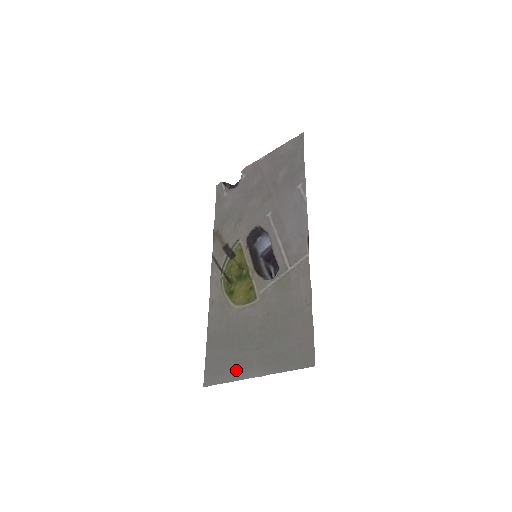
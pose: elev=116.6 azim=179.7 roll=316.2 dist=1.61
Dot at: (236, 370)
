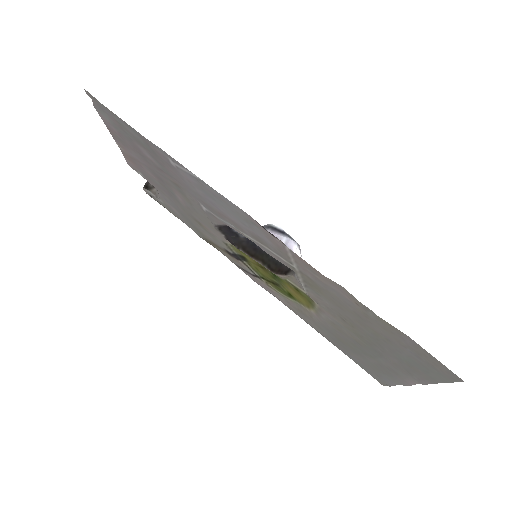
Dot at: (389, 376)
